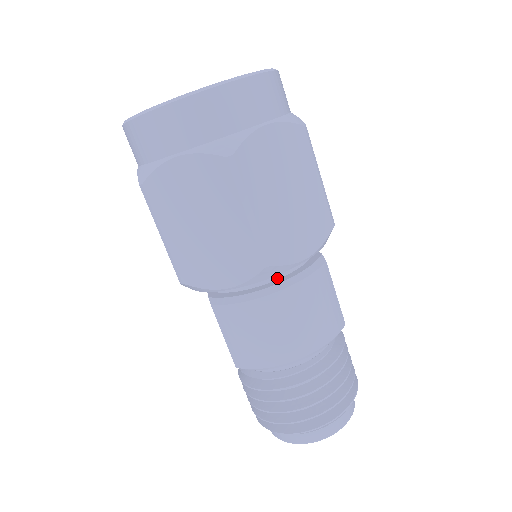
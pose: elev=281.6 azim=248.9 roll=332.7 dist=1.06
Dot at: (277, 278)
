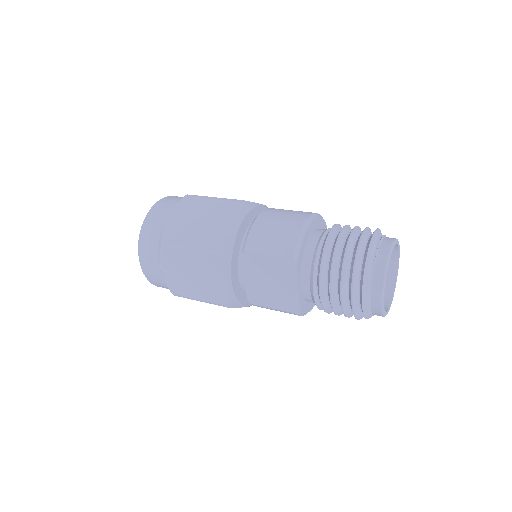
Dot at: occluded
